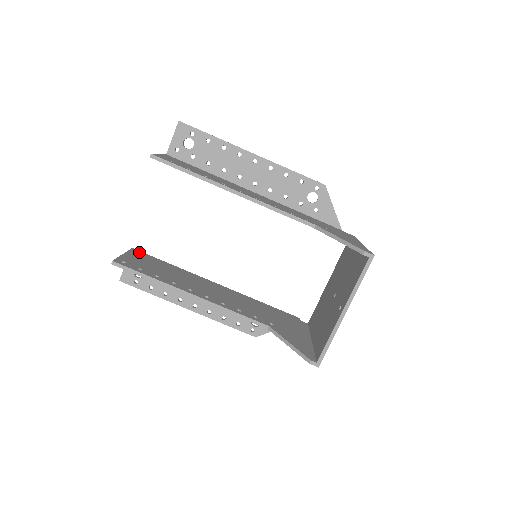
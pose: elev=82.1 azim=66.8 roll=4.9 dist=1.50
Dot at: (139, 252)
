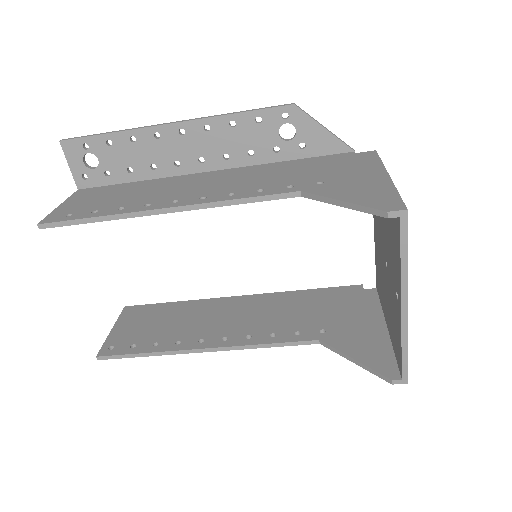
Dot at: (133, 309)
